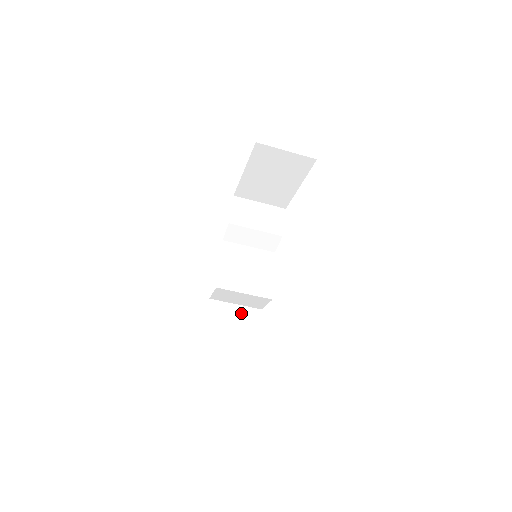
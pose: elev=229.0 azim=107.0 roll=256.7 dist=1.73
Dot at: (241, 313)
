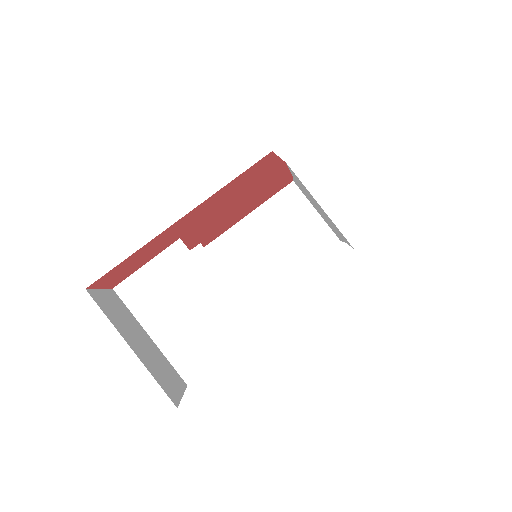
Dot at: (156, 351)
